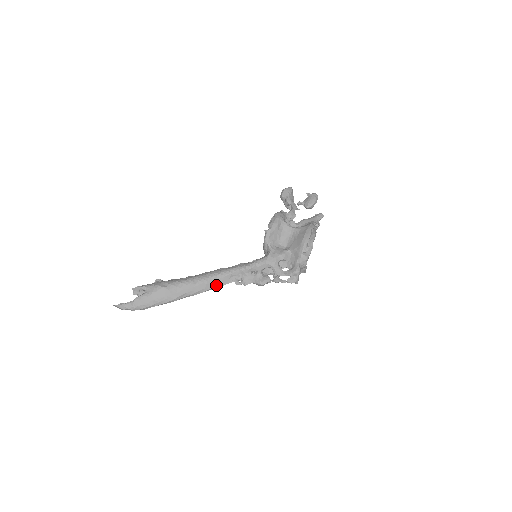
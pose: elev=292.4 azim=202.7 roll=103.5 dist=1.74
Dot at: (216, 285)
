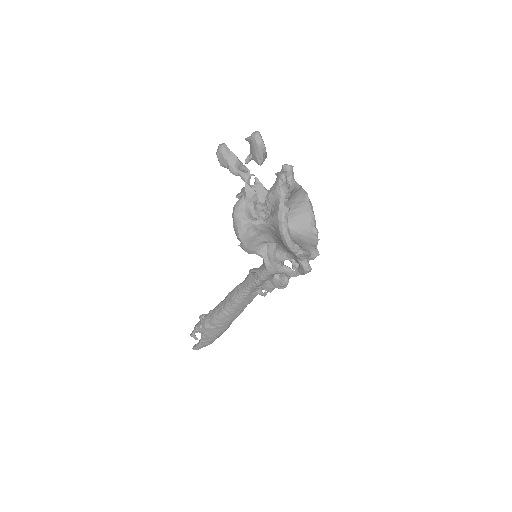
Dot at: (246, 304)
